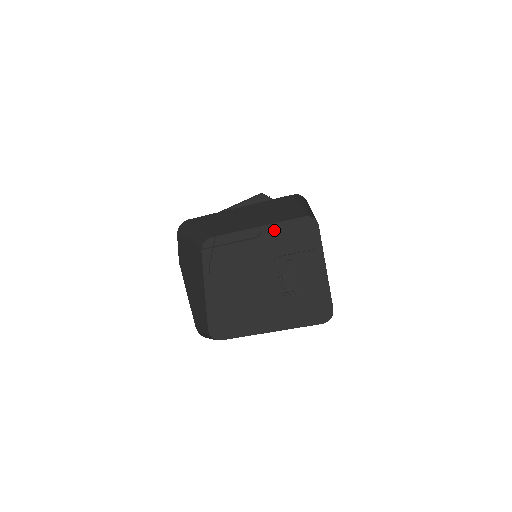
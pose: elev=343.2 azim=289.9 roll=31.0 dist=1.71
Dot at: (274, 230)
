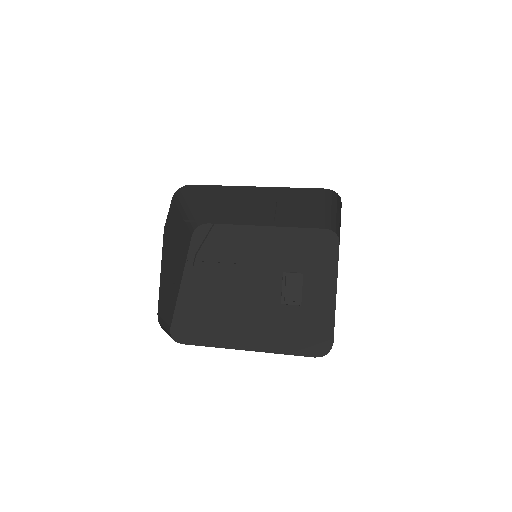
Dot at: (285, 235)
